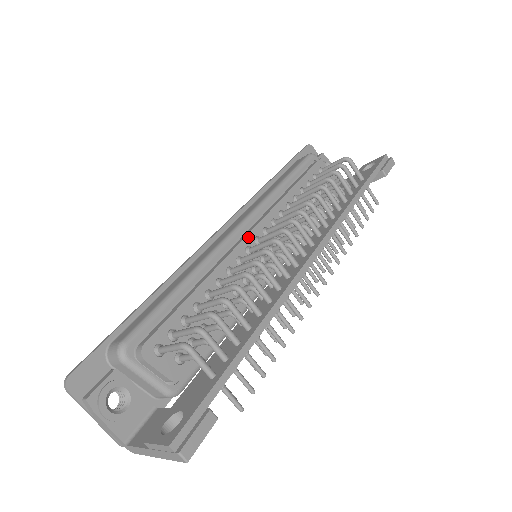
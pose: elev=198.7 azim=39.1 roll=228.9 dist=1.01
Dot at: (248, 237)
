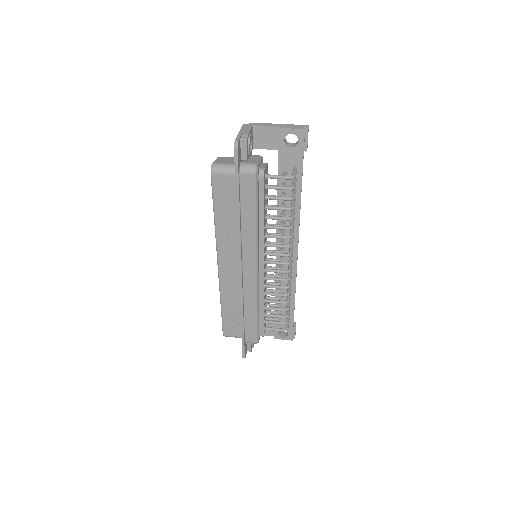
Dot at: occluded
